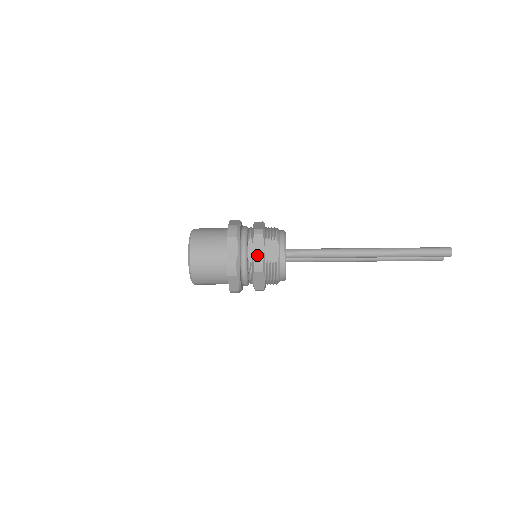
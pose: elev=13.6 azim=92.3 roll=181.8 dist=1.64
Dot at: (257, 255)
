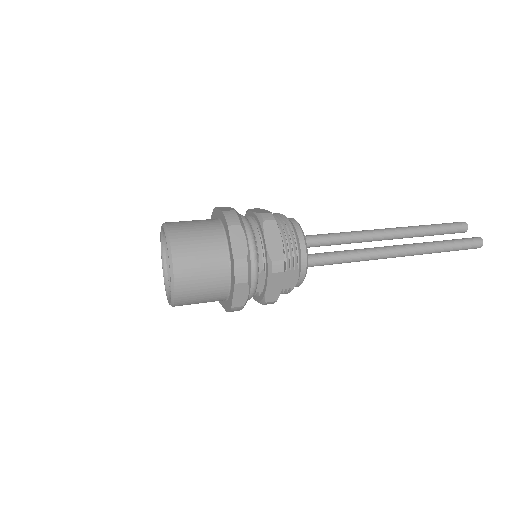
Dot at: (271, 294)
